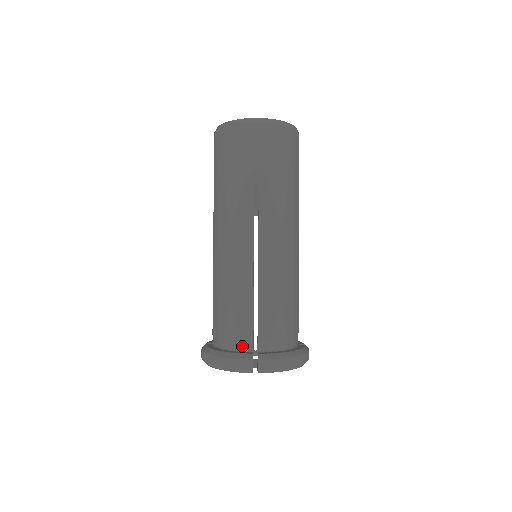
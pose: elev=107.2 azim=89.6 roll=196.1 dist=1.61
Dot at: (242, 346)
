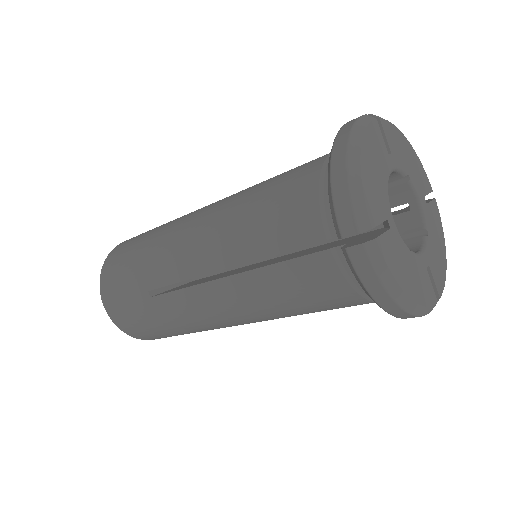
Dot at: occluded
